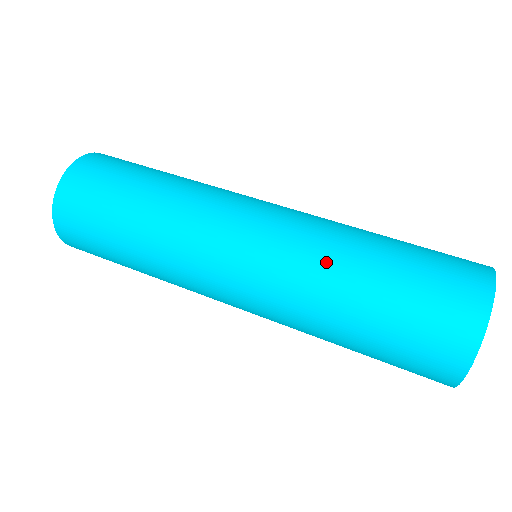
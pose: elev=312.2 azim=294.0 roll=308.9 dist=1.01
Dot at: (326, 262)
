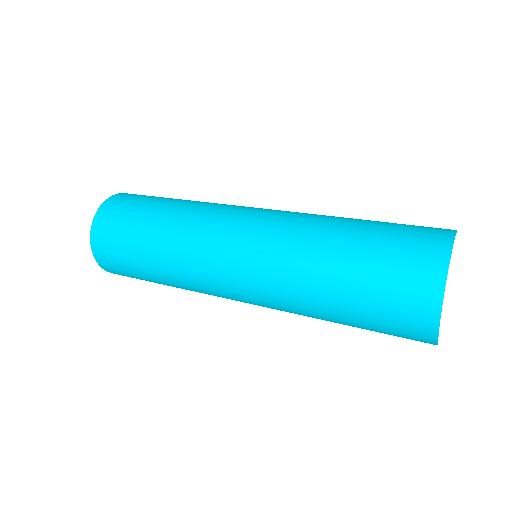
Dot at: (306, 239)
